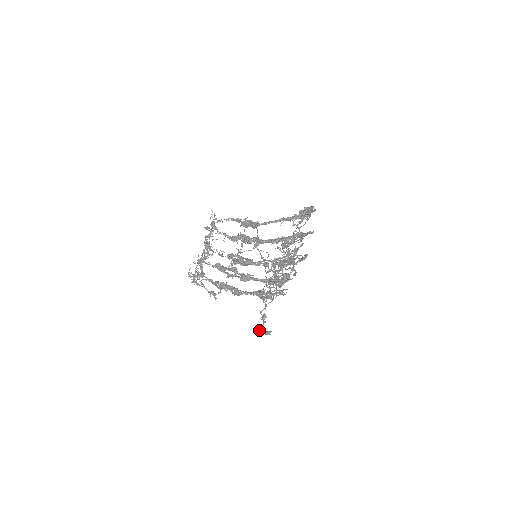
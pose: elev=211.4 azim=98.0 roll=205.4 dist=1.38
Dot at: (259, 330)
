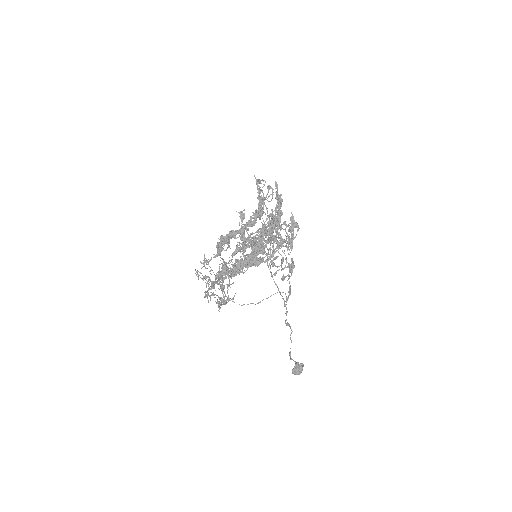
Dot at: (243, 238)
